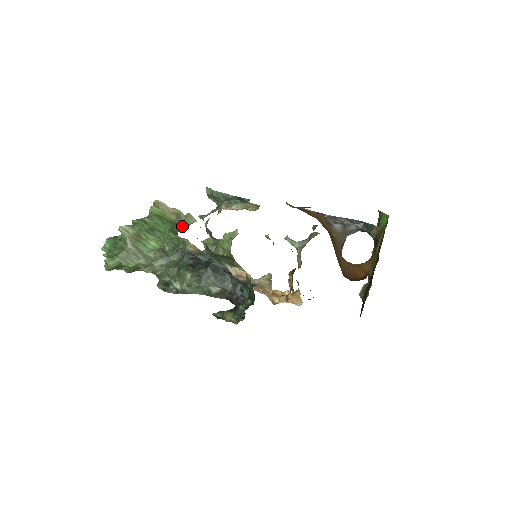
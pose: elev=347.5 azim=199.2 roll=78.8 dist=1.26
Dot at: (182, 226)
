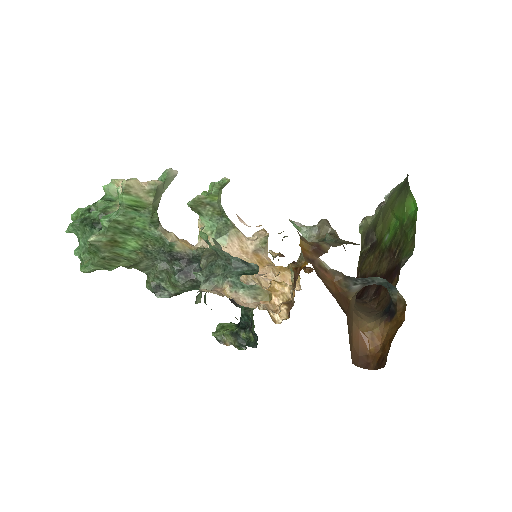
Dot at: (161, 194)
